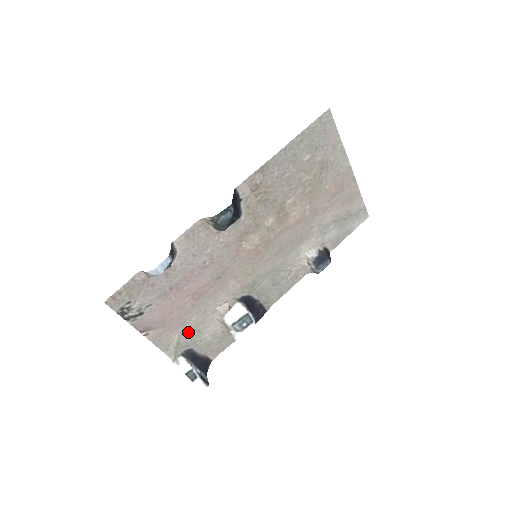
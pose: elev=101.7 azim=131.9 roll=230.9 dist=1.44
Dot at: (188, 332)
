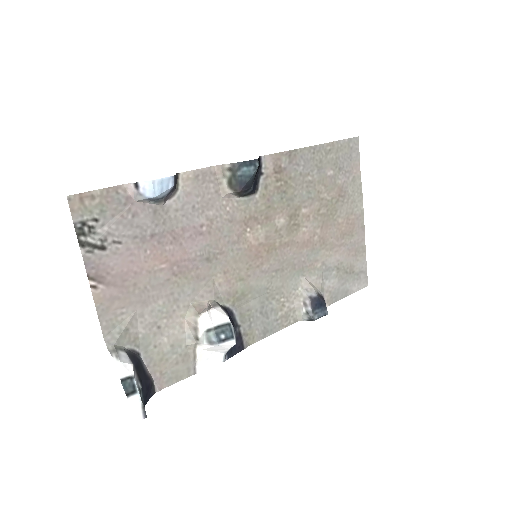
Dot at: (145, 320)
